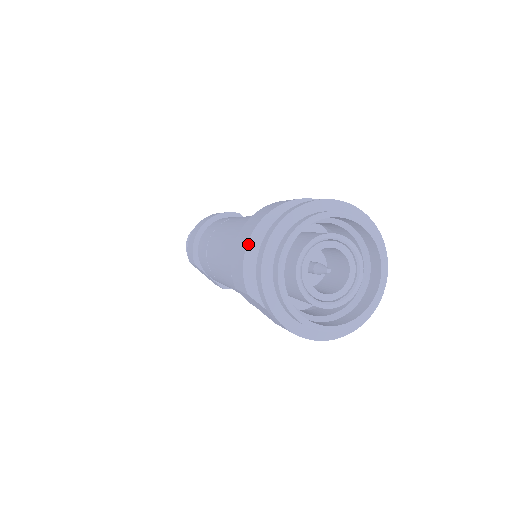
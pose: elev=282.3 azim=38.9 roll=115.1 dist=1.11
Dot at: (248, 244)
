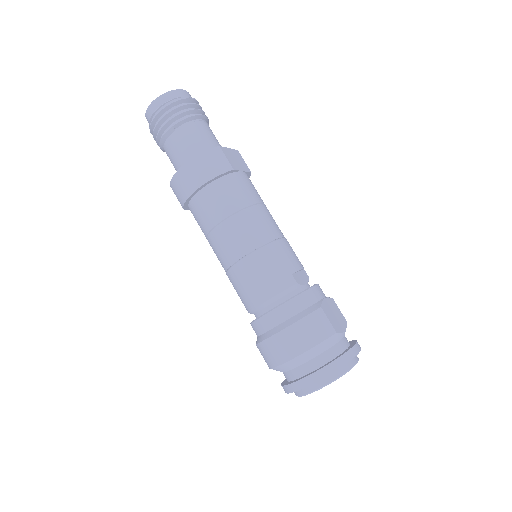
Dot at: (280, 366)
